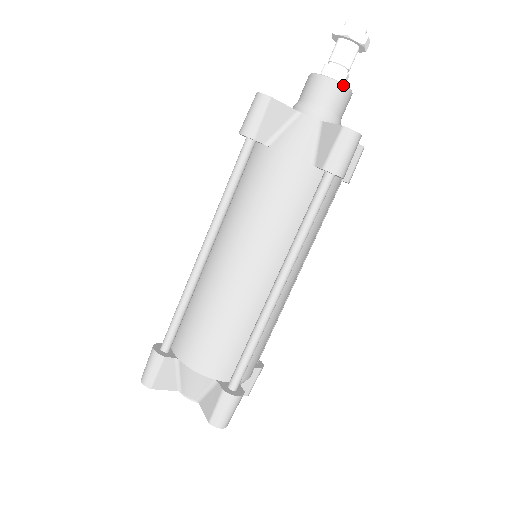
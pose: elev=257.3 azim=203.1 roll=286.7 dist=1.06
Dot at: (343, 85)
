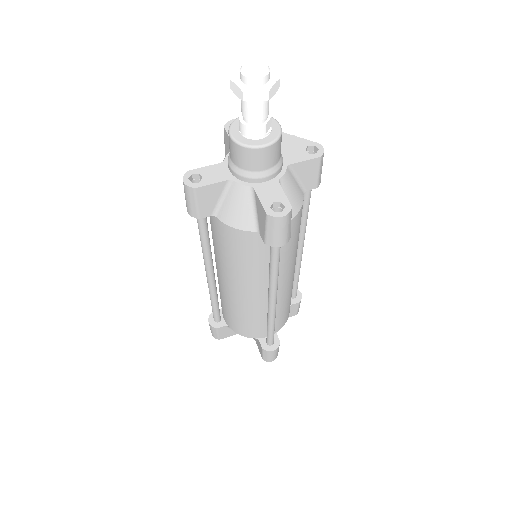
Dot at: (262, 147)
